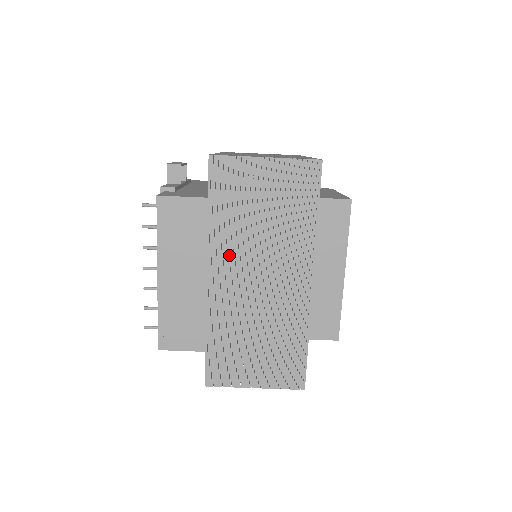
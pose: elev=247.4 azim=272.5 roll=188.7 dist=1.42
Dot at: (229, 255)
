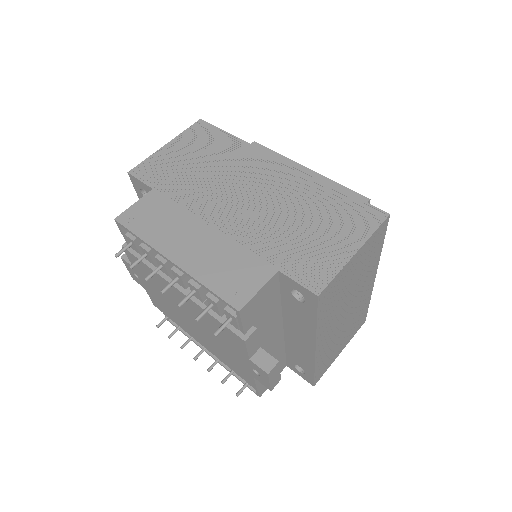
Dot at: (208, 200)
